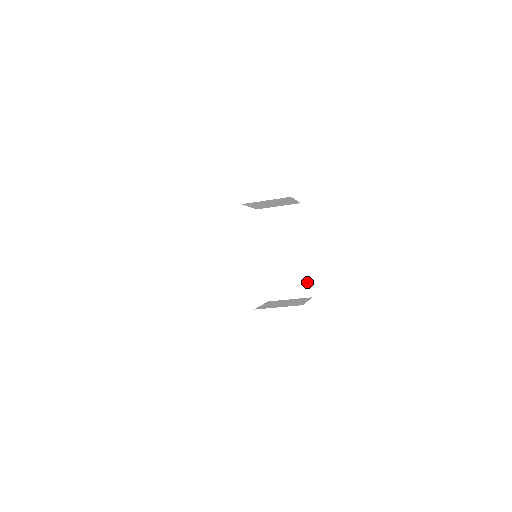
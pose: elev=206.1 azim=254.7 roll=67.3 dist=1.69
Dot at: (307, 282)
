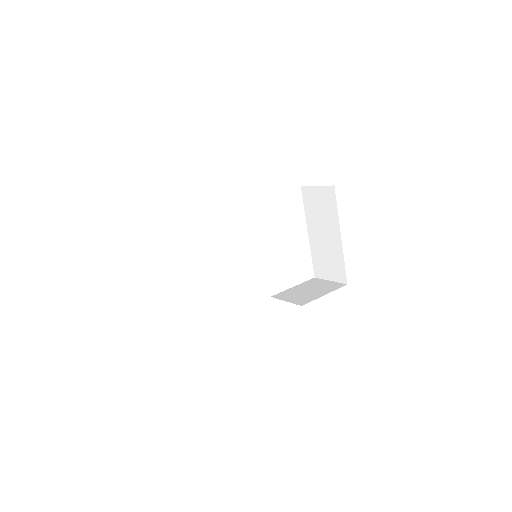
Dot at: (343, 268)
